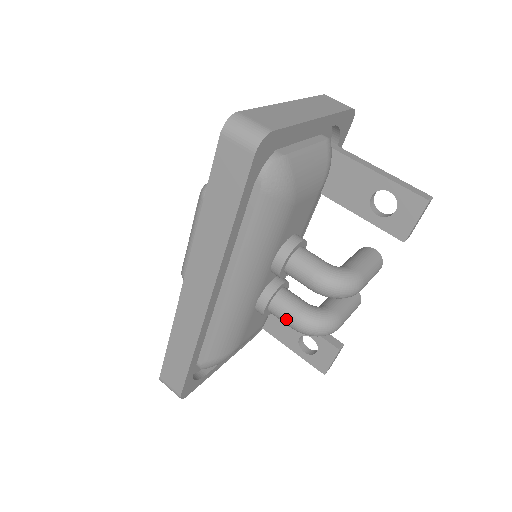
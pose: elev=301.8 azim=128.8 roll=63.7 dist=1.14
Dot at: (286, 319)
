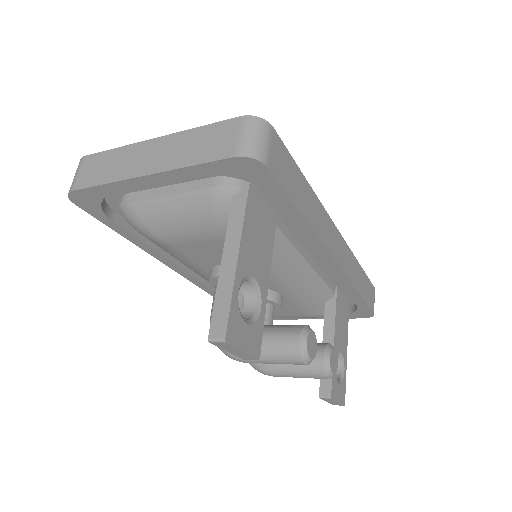
Dot at: occluded
